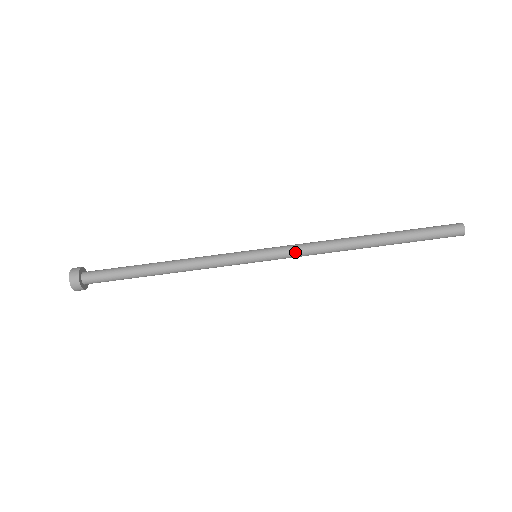
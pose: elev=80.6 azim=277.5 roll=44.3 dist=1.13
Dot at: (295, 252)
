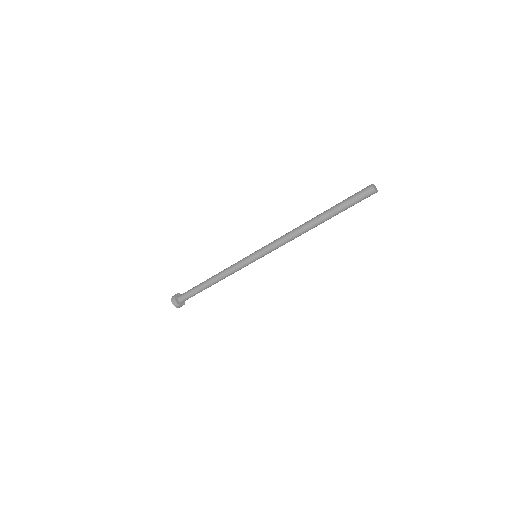
Dot at: occluded
